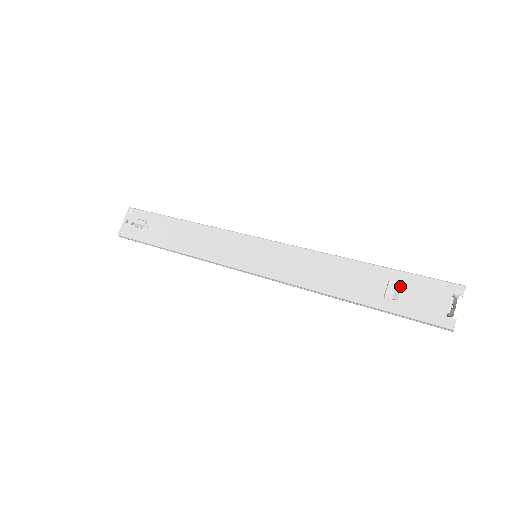
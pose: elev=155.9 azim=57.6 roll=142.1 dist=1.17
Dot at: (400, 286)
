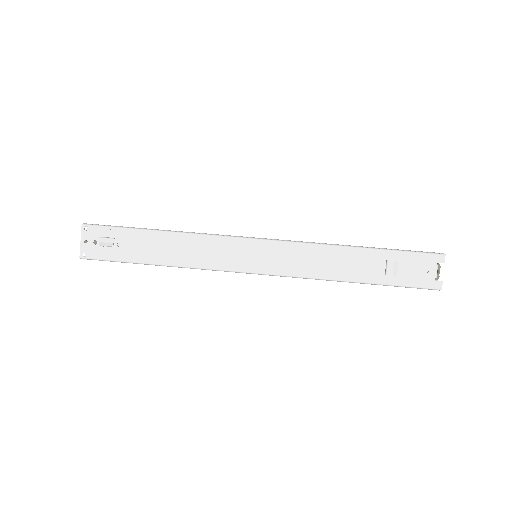
Dot at: (398, 264)
